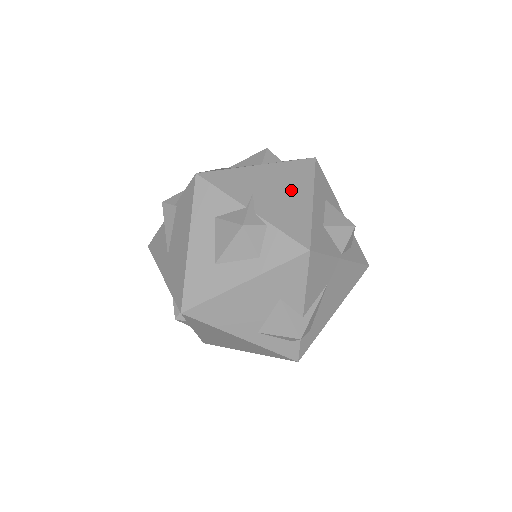
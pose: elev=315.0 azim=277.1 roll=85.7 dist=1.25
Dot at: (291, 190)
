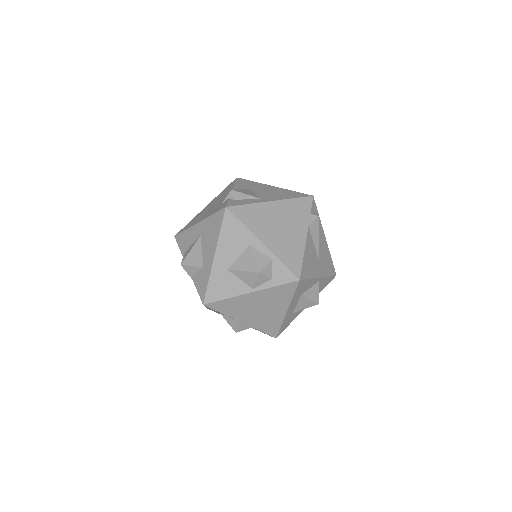
Dot at: (272, 308)
